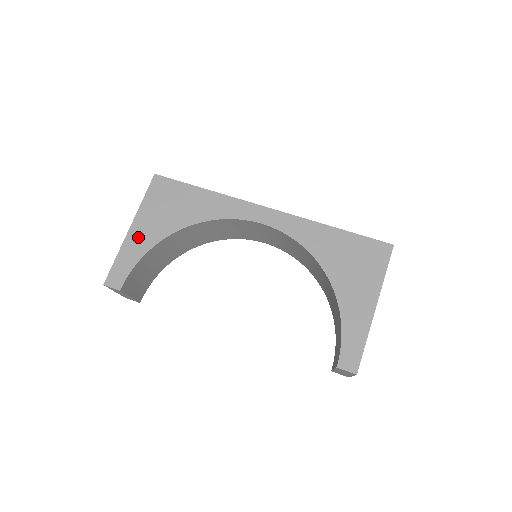
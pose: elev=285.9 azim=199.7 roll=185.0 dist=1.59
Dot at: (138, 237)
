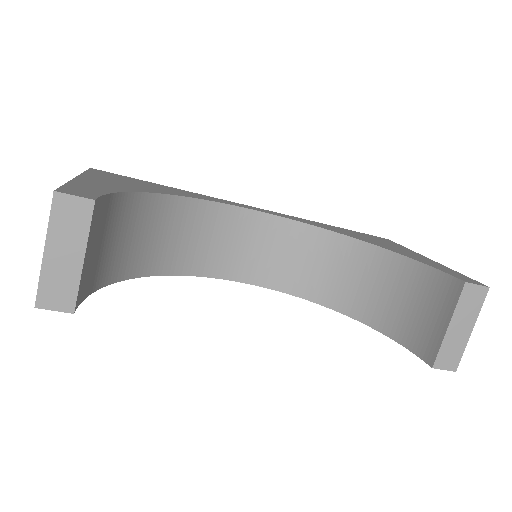
Dot at: (97, 183)
